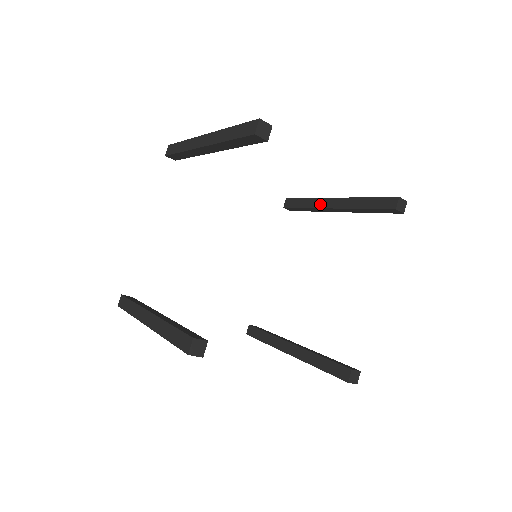
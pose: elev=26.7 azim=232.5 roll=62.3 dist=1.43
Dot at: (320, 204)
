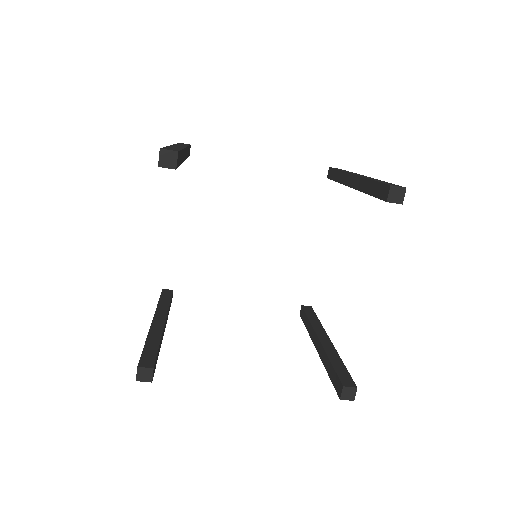
Dot at: (345, 180)
